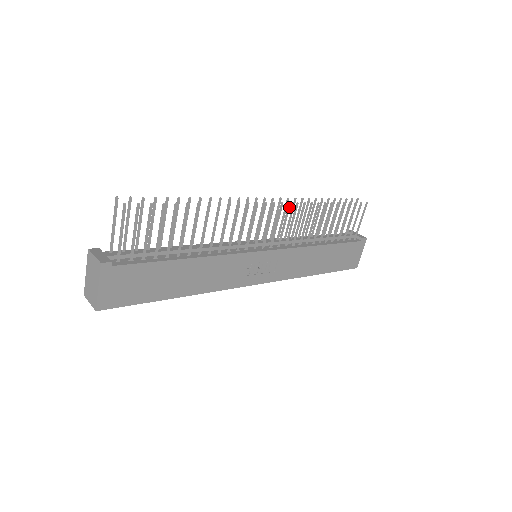
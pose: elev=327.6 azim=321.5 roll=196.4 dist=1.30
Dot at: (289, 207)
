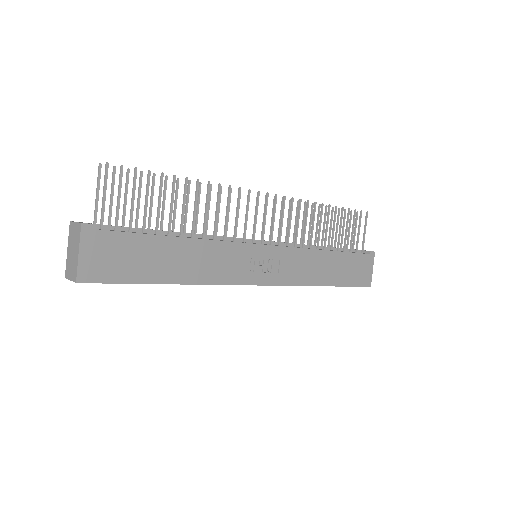
Dot at: (284, 201)
